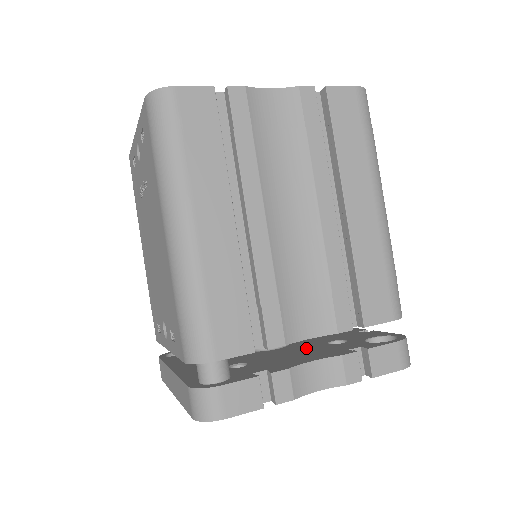
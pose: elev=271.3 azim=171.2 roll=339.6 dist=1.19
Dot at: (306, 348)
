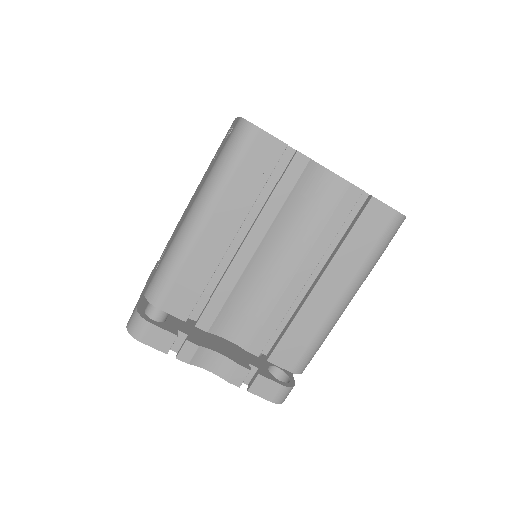
Dot at: occluded
